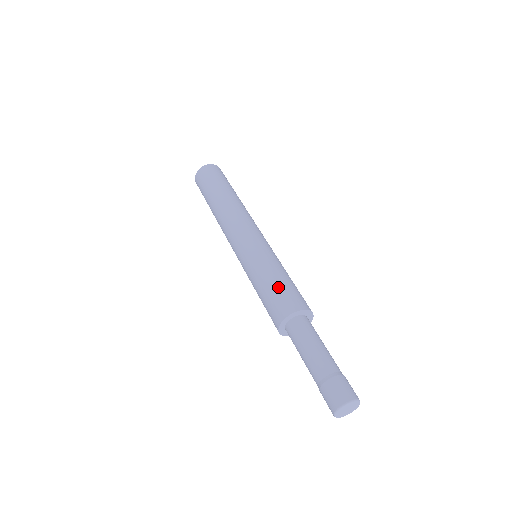
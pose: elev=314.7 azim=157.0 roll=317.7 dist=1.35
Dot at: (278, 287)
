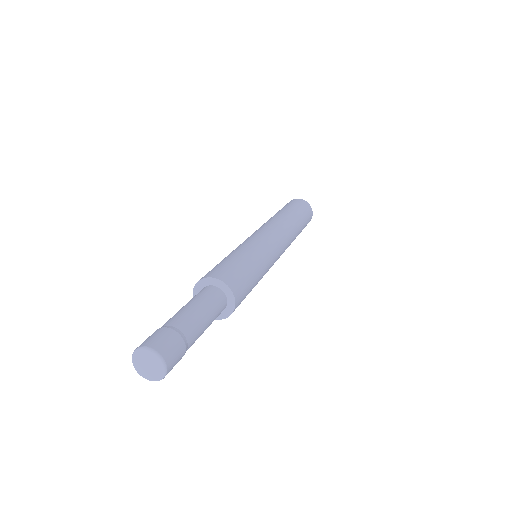
Dot at: (242, 268)
